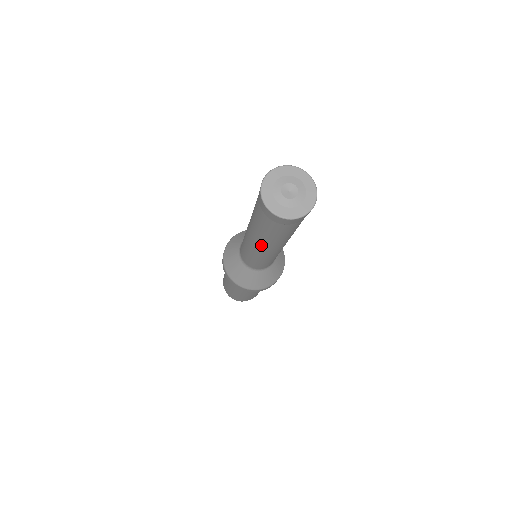
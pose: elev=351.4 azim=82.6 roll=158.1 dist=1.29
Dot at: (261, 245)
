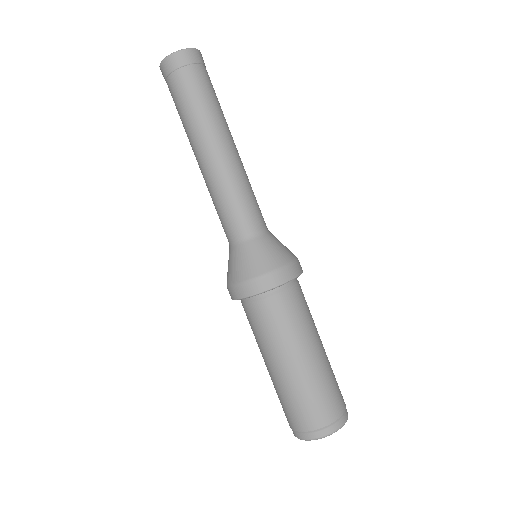
Dot at: (194, 150)
